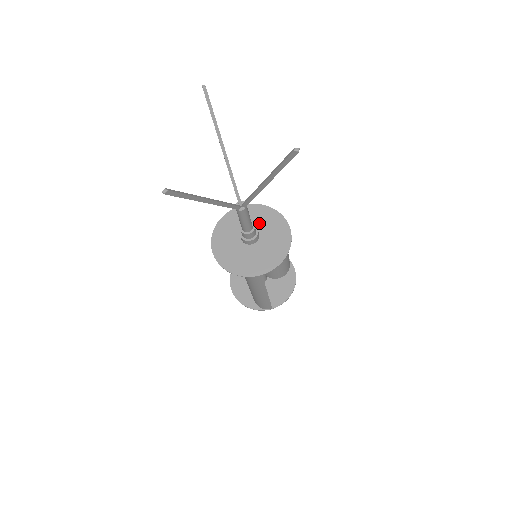
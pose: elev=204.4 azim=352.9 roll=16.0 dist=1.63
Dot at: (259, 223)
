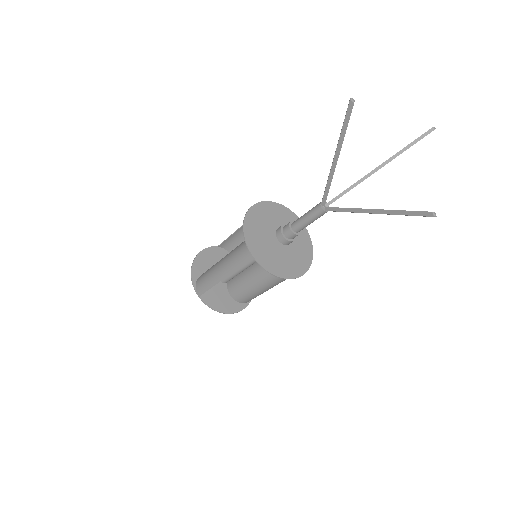
Dot at: (271, 221)
